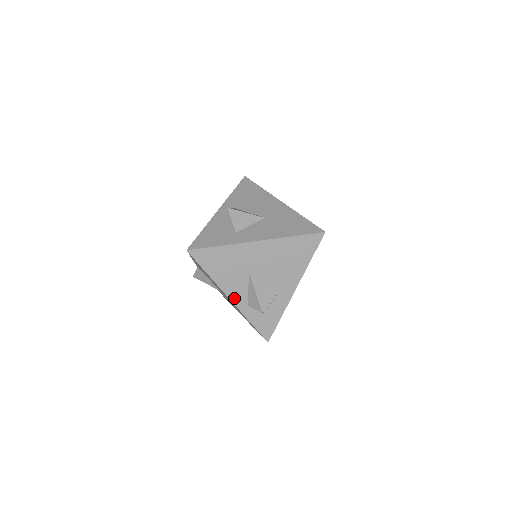
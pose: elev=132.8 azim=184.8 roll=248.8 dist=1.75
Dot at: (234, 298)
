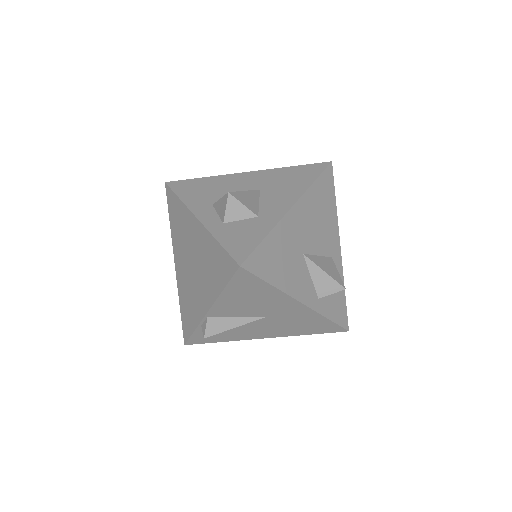
Dot at: (305, 299)
